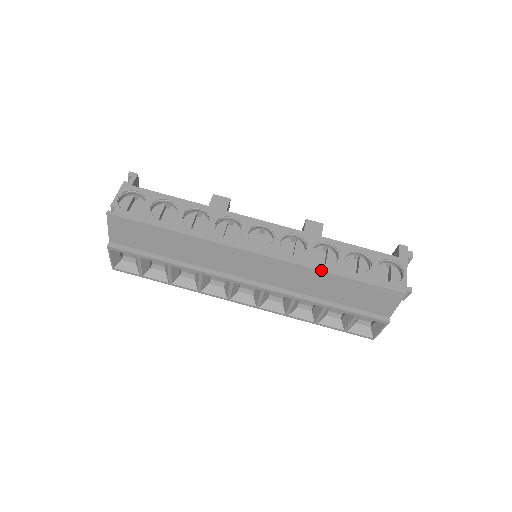
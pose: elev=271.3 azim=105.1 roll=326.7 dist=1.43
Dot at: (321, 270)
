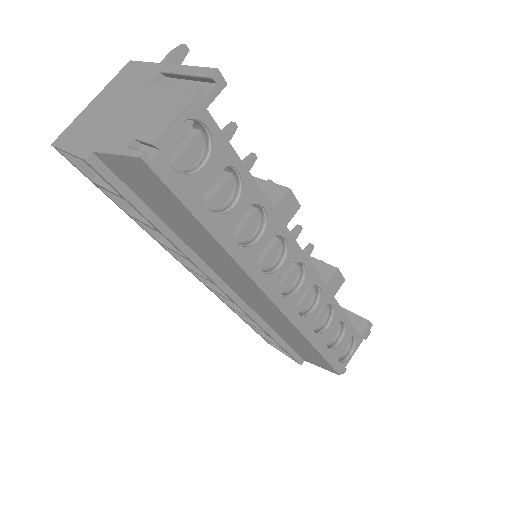
Dot at: (309, 340)
